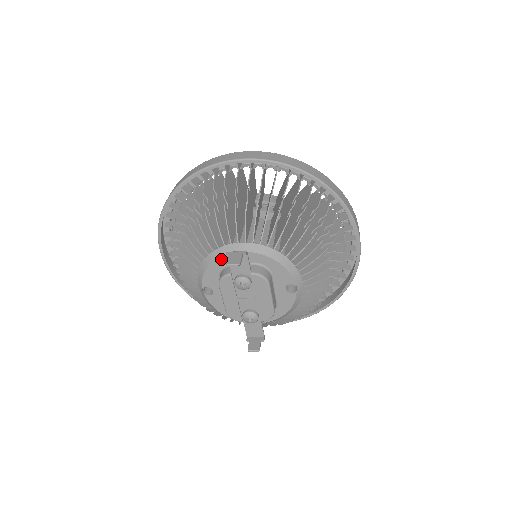
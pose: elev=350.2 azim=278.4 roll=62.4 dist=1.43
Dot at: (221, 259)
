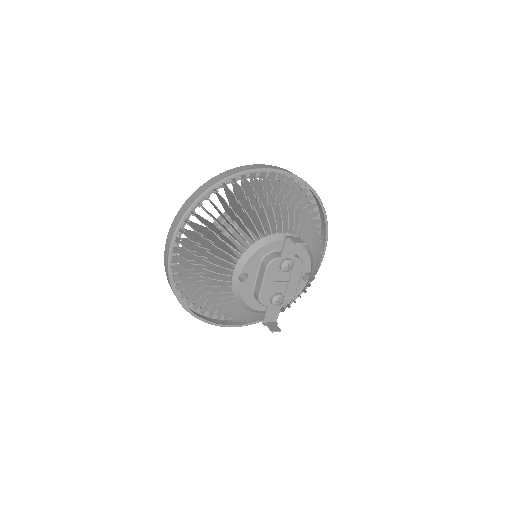
Dot at: (269, 245)
